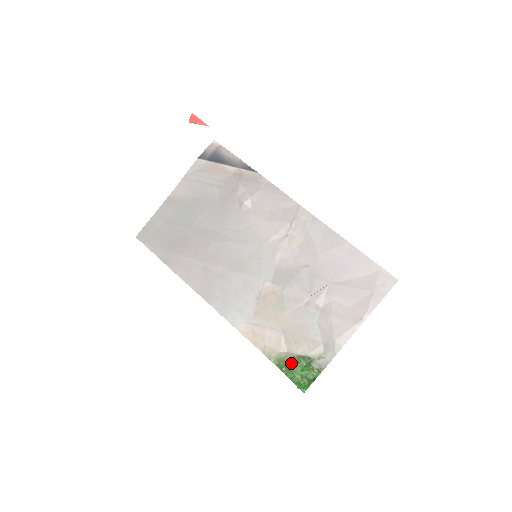
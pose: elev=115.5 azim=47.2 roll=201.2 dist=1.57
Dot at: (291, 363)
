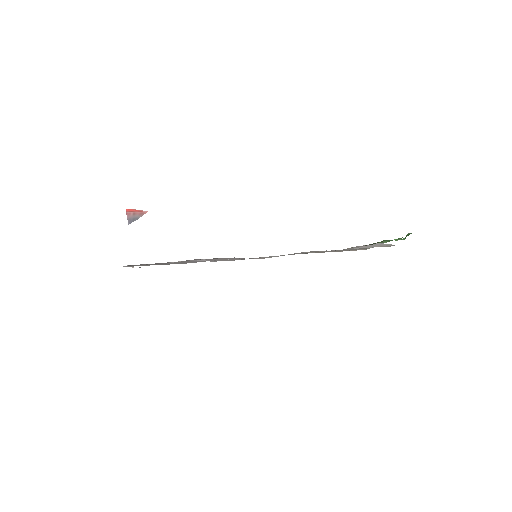
Dot at: occluded
